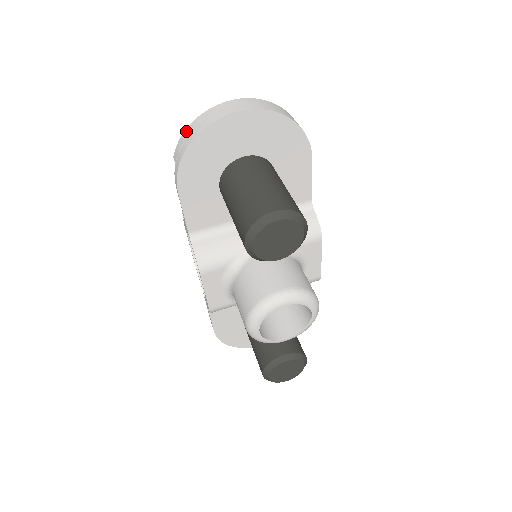
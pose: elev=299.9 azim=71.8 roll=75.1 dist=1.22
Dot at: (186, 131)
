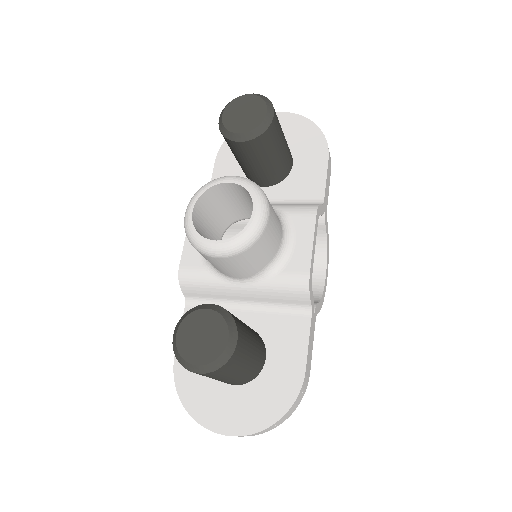
Dot at: occluded
